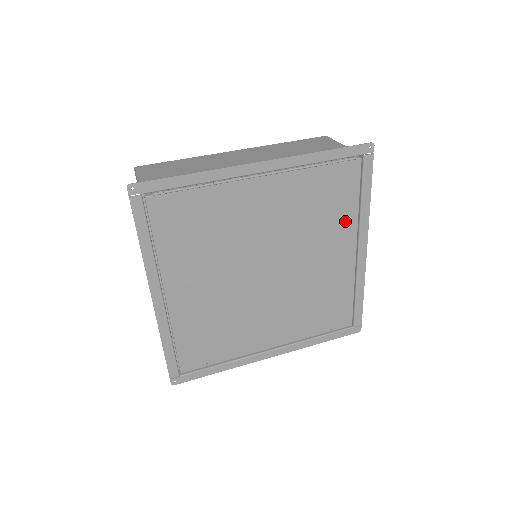
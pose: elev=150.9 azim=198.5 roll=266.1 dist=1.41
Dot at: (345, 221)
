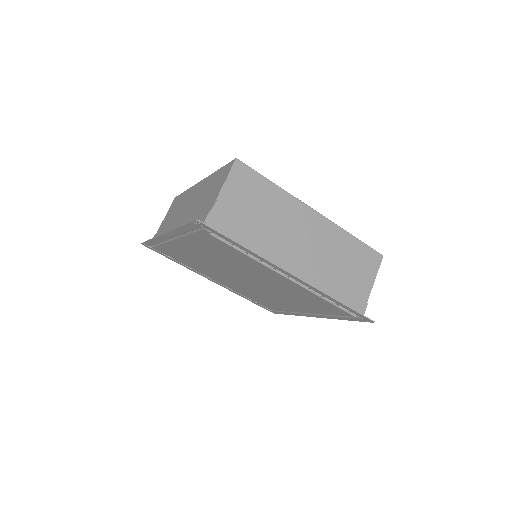
Dot at: (317, 309)
